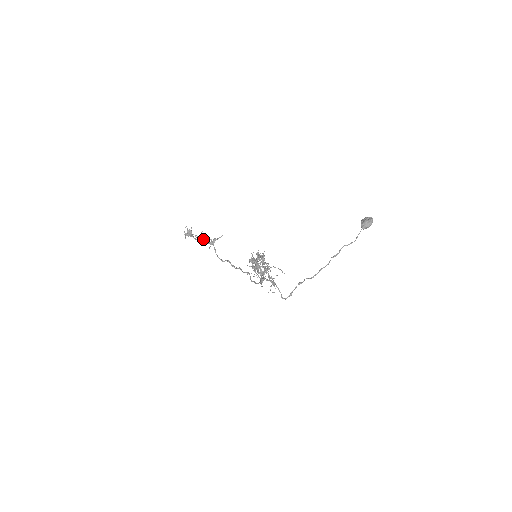
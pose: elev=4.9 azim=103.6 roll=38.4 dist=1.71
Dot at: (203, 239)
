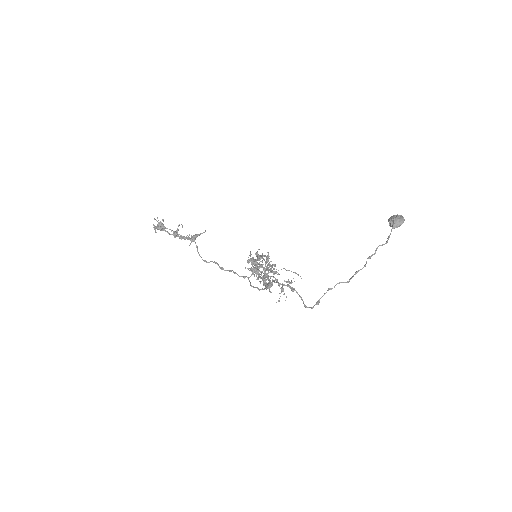
Dot at: occluded
